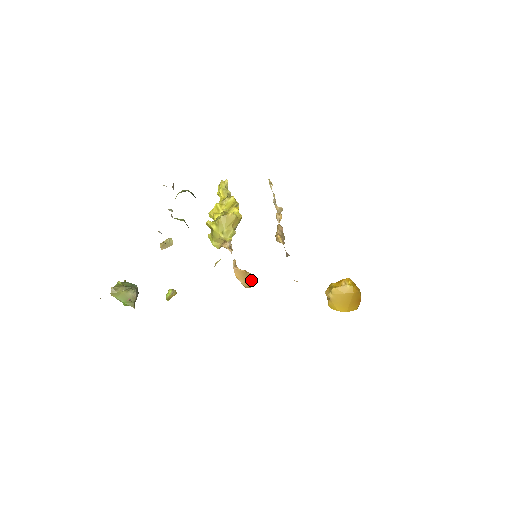
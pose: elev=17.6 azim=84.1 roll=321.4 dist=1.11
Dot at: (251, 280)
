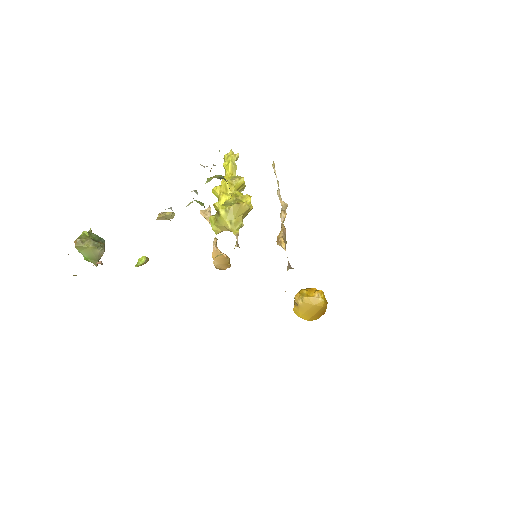
Dot at: (228, 265)
